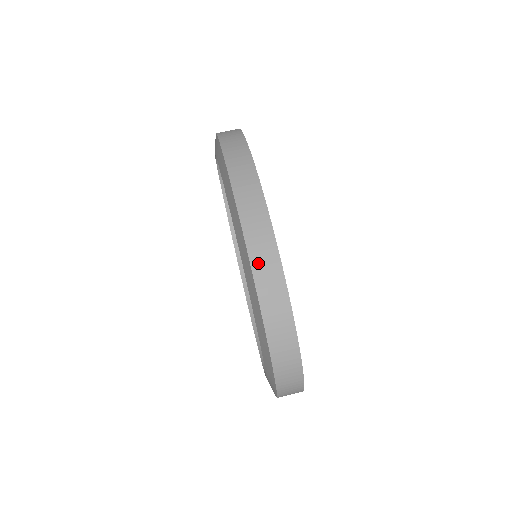
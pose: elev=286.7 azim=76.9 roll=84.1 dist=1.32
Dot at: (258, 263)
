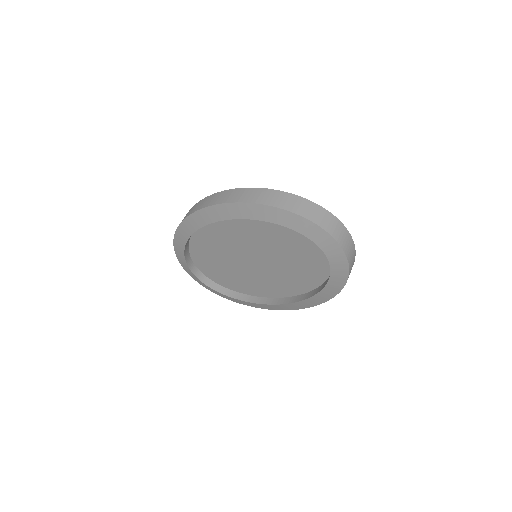
Dot at: (225, 200)
